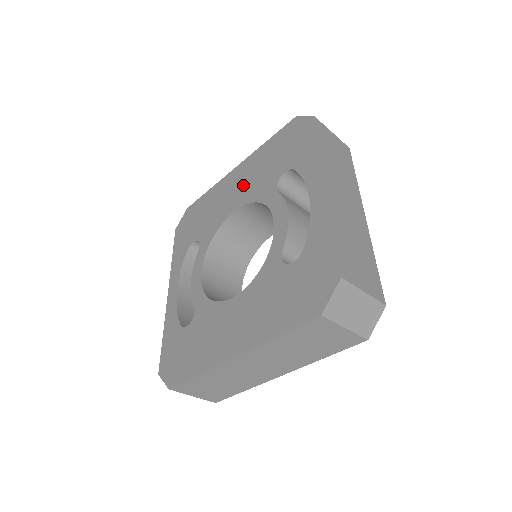
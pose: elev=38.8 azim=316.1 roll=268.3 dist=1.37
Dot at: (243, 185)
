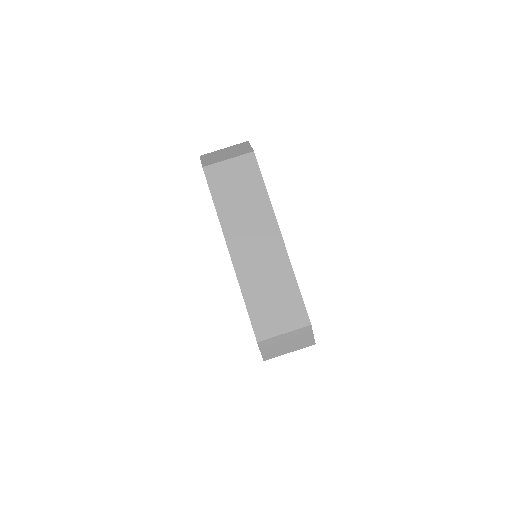
Dot at: occluded
